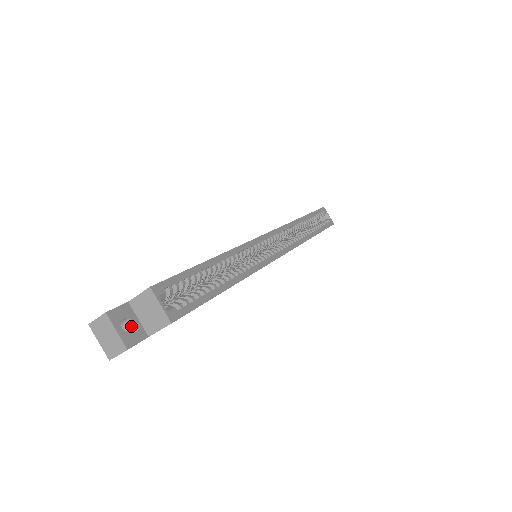
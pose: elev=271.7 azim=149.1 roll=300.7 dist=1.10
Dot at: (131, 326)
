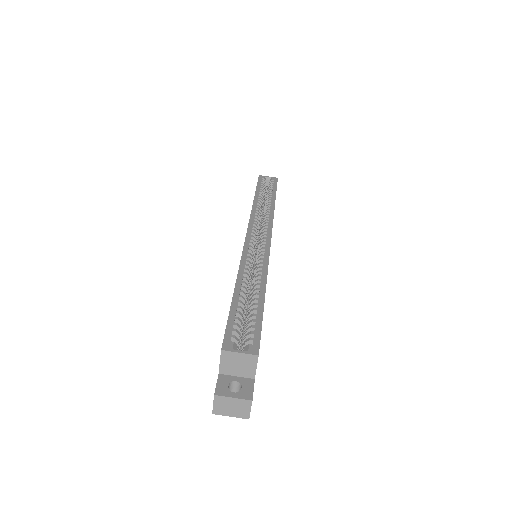
Dot at: (237, 385)
